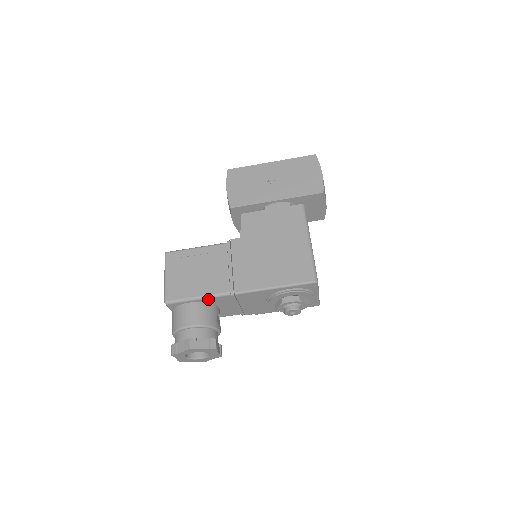
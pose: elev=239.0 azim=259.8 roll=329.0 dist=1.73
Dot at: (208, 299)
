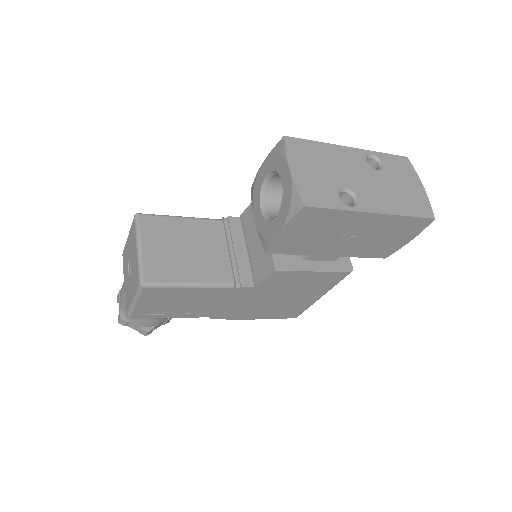
Dot at: occluded
